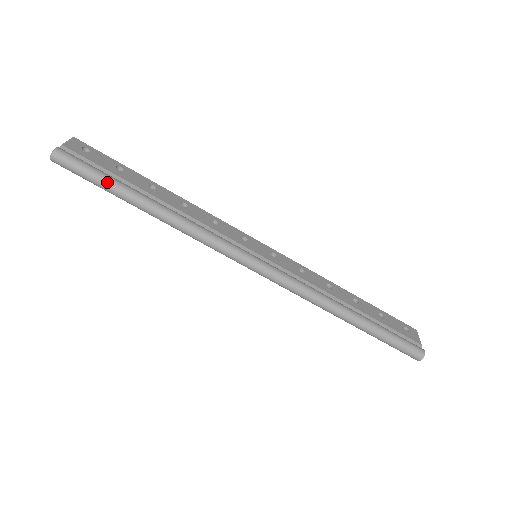
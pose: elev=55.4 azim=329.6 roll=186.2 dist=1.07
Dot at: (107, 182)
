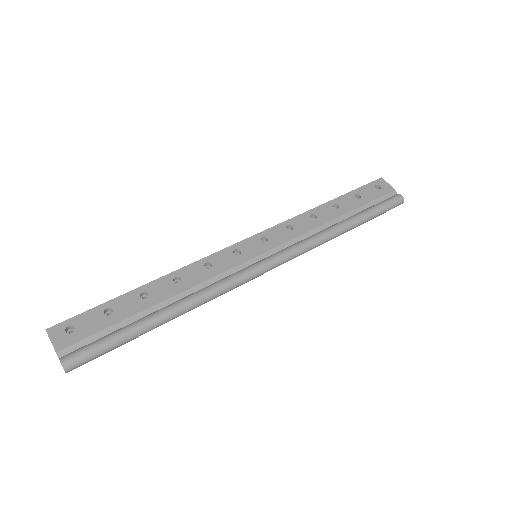
Dot at: (124, 340)
